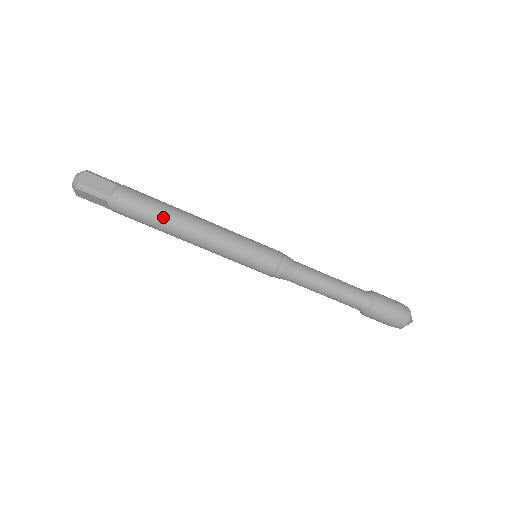
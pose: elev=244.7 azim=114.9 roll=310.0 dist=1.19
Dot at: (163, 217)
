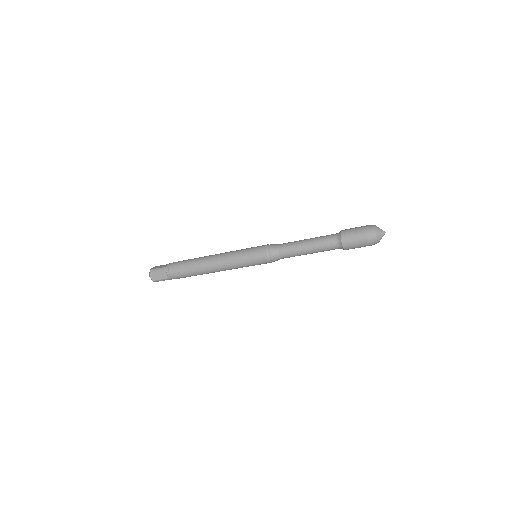
Dot at: (196, 273)
